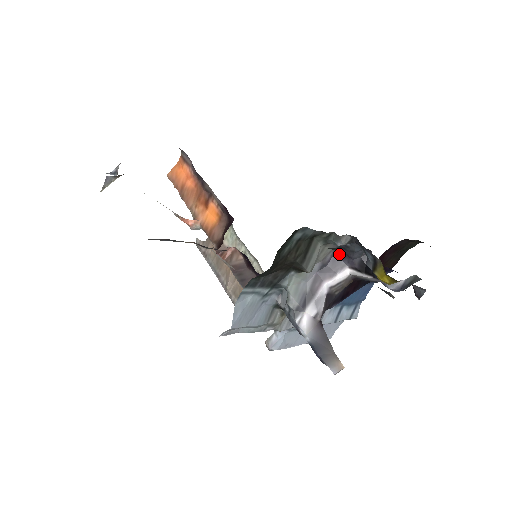
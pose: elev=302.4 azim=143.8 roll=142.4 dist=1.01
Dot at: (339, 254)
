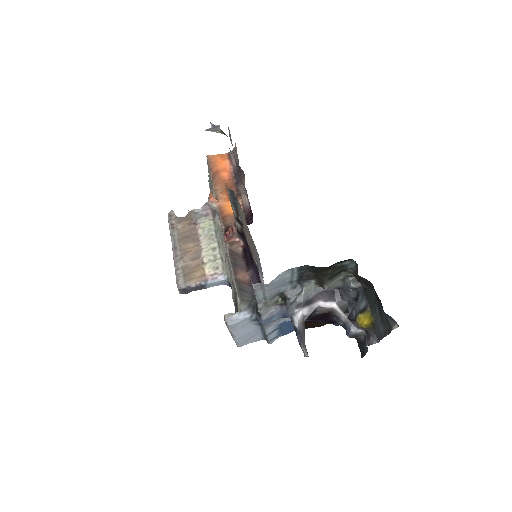
Dot at: (336, 291)
